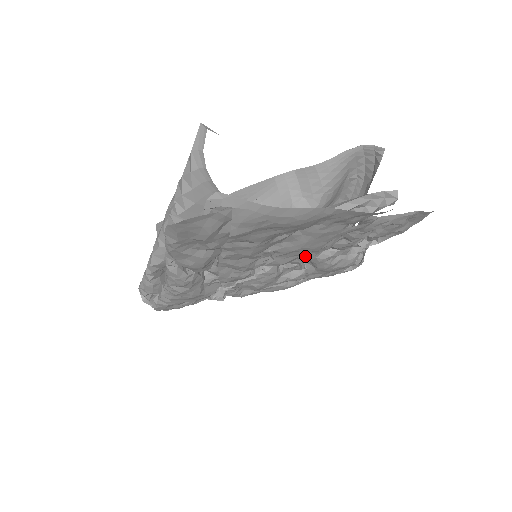
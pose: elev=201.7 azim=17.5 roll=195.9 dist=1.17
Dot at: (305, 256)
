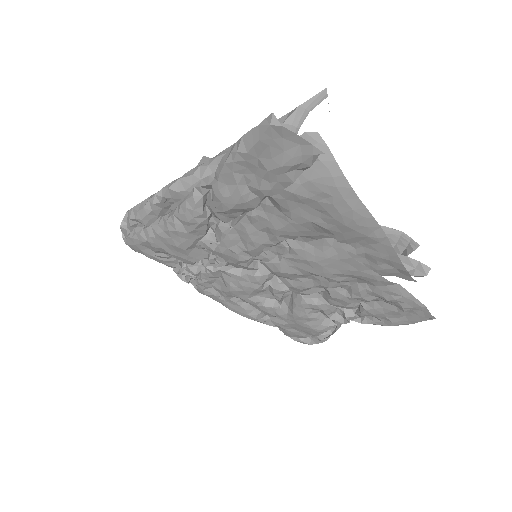
Dot at: (304, 281)
